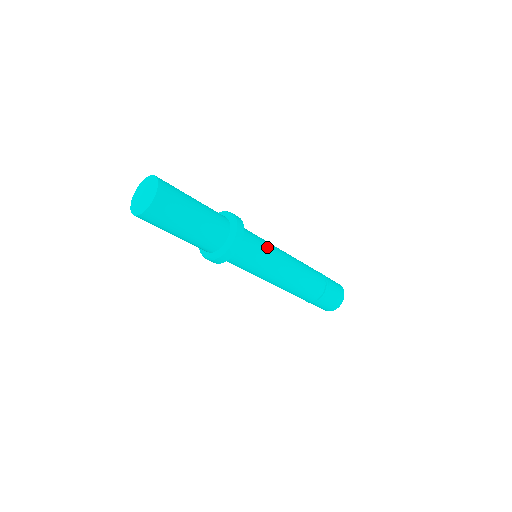
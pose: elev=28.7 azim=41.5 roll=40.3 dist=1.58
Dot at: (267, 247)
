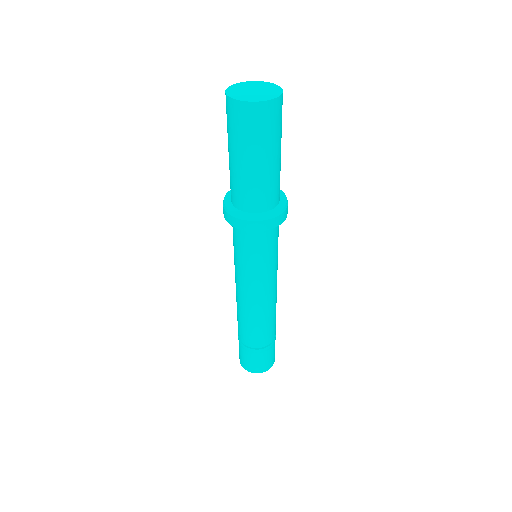
Dot at: occluded
